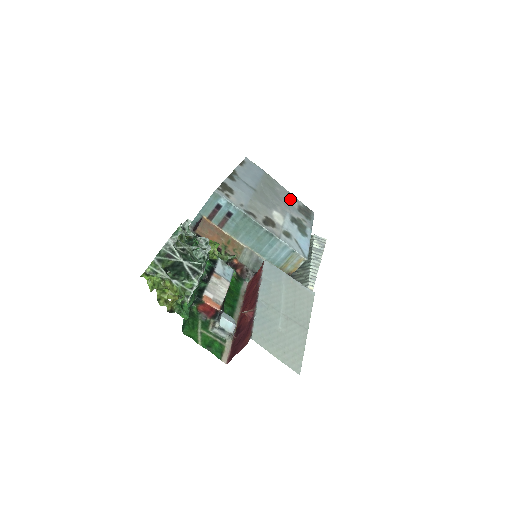
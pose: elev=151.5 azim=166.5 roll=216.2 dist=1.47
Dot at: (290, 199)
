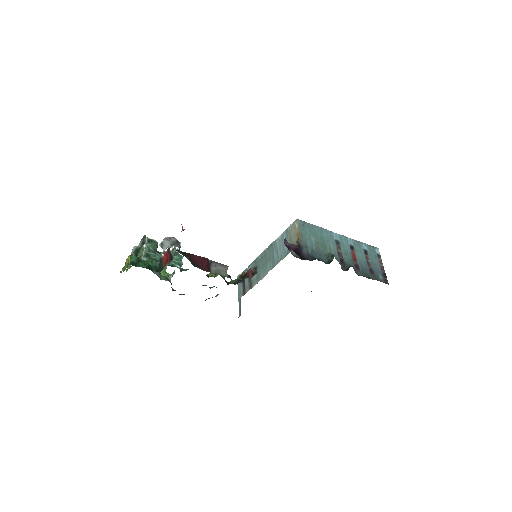
Dot at: occluded
